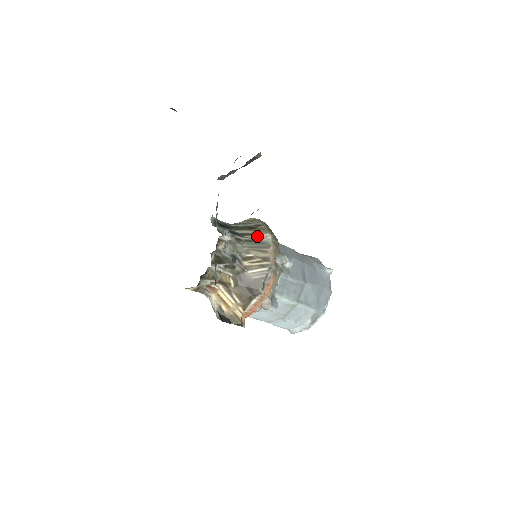
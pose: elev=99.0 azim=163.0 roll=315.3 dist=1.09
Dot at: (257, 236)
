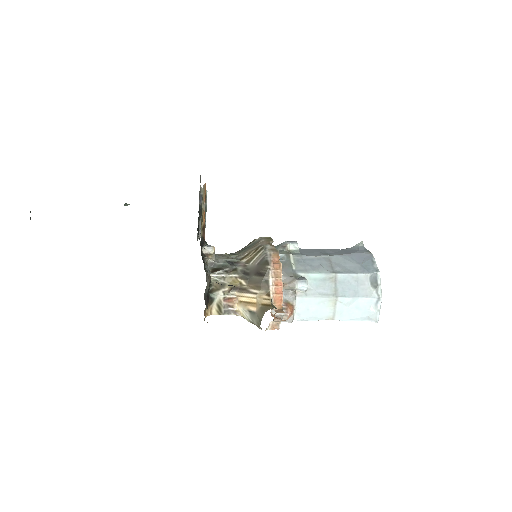
Dot at: (249, 245)
